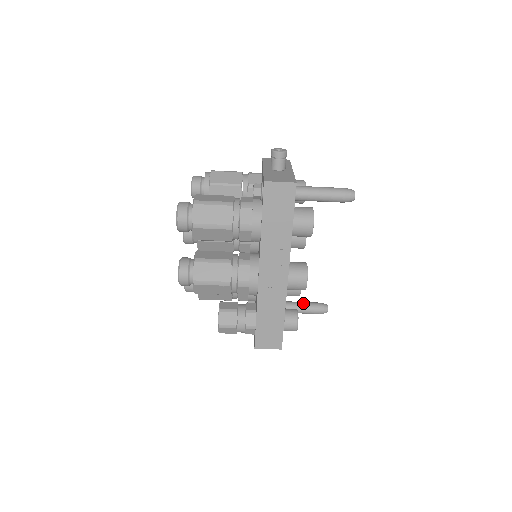
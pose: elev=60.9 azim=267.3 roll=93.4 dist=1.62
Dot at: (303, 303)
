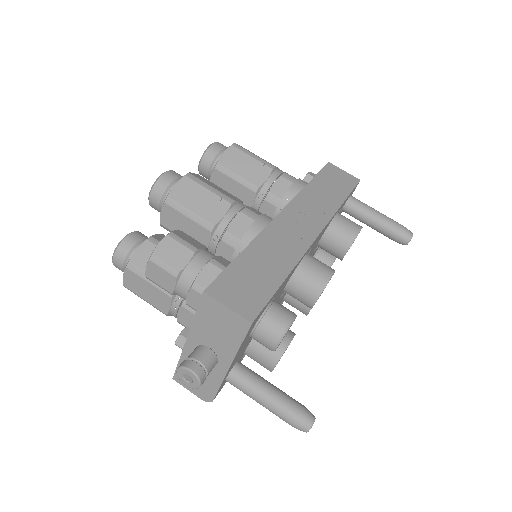
Dot at: (275, 386)
